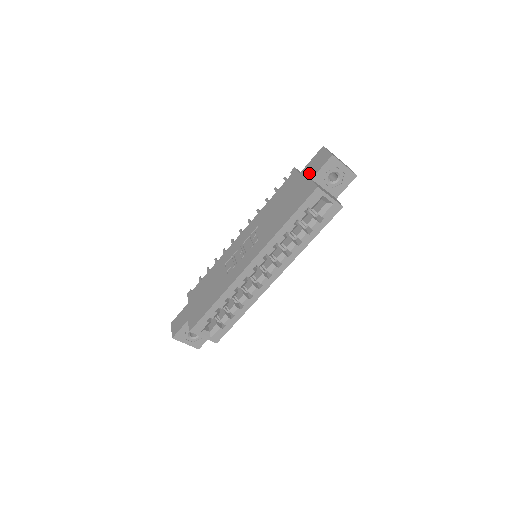
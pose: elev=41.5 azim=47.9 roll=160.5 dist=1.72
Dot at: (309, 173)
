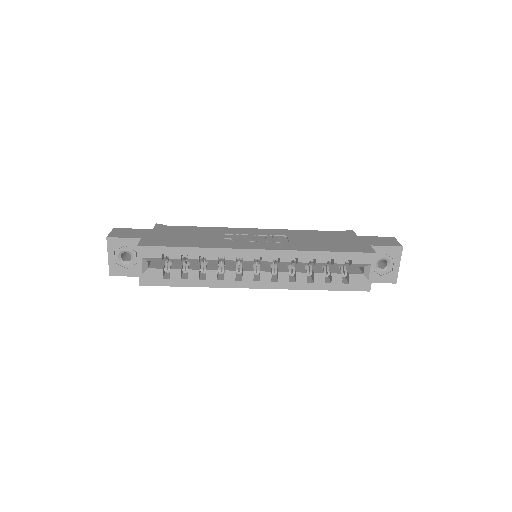
Dot at: (370, 241)
